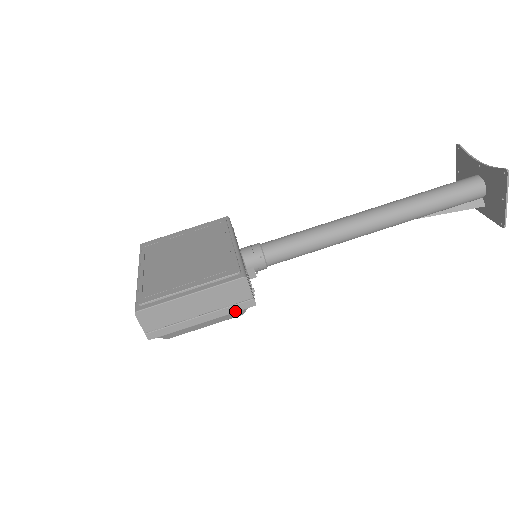
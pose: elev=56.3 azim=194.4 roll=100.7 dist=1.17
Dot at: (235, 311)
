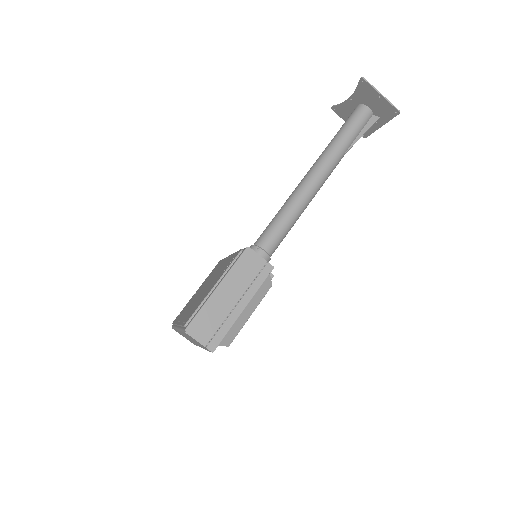
Dot at: (262, 282)
